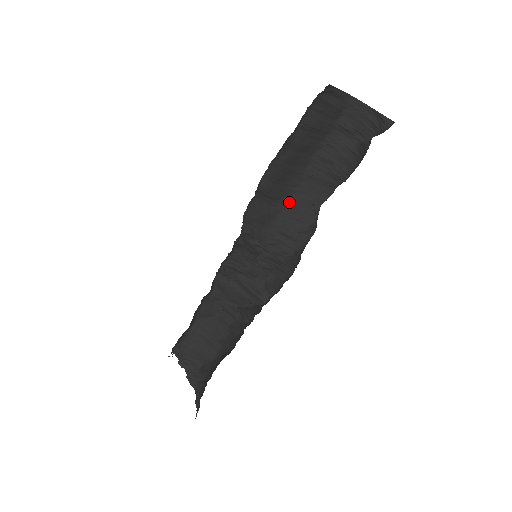
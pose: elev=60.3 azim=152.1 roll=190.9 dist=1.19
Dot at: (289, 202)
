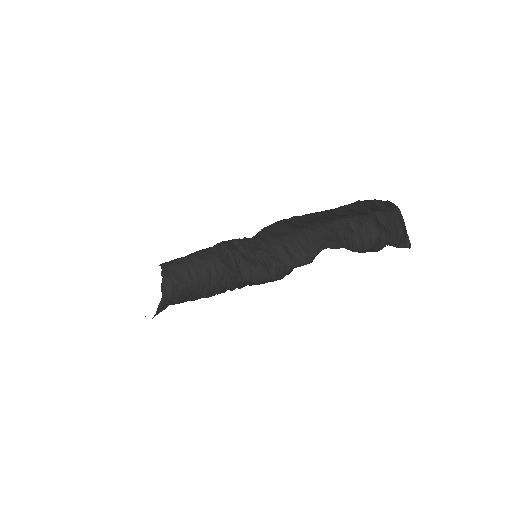
Dot at: (305, 232)
